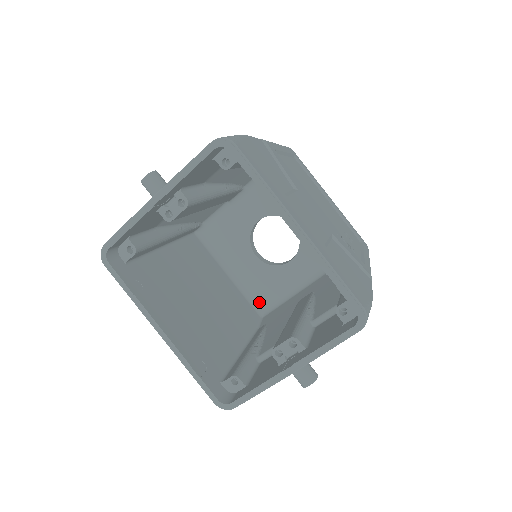
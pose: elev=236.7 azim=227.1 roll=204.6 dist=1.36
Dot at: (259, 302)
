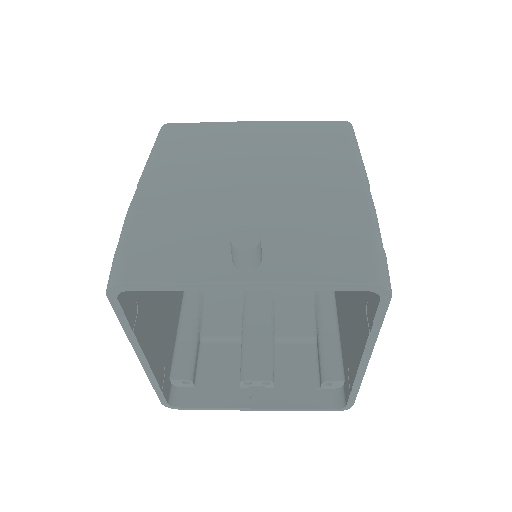
Dot at: occluded
